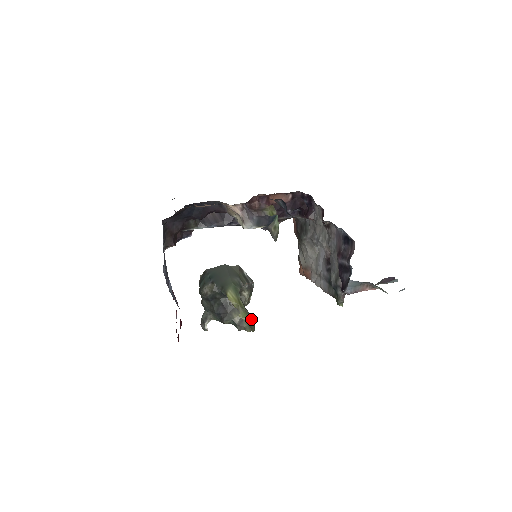
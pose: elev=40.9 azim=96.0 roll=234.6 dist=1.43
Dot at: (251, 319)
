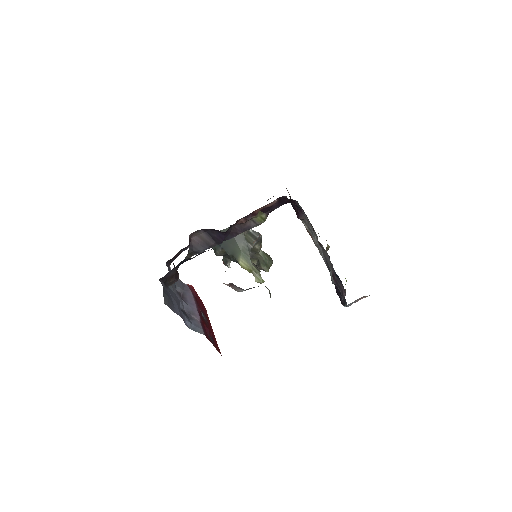
Dot at: (267, 257)
